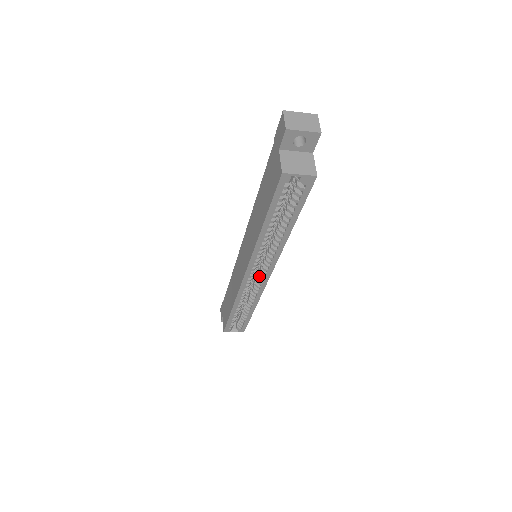
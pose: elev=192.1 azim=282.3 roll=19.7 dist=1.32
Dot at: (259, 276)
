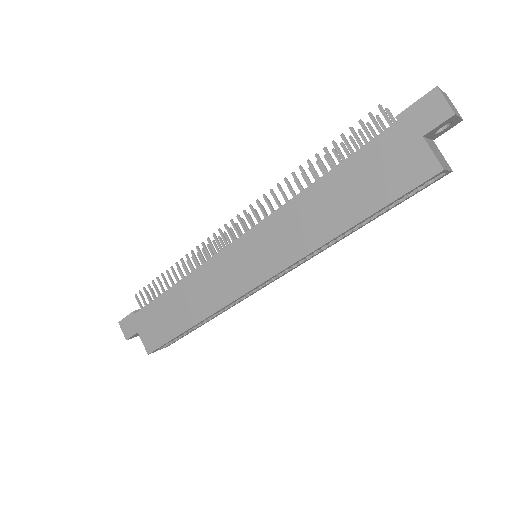
Dot at: occluded
